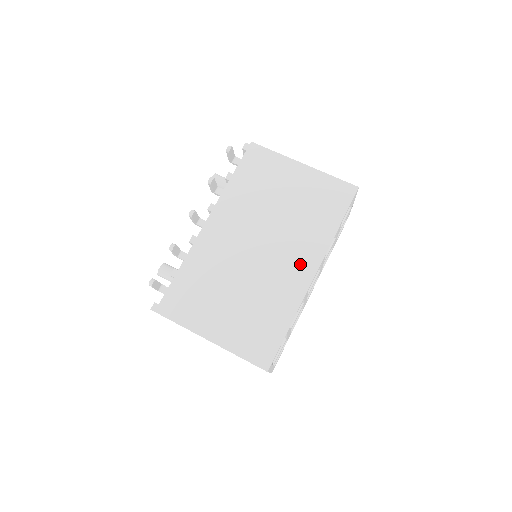
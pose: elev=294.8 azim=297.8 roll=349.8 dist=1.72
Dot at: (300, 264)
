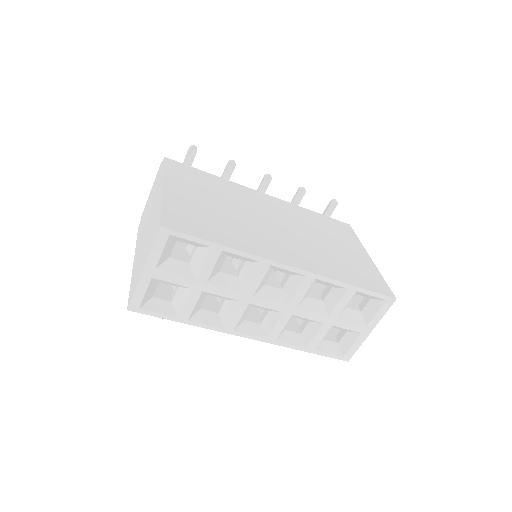
Dot at: (290, 254)
